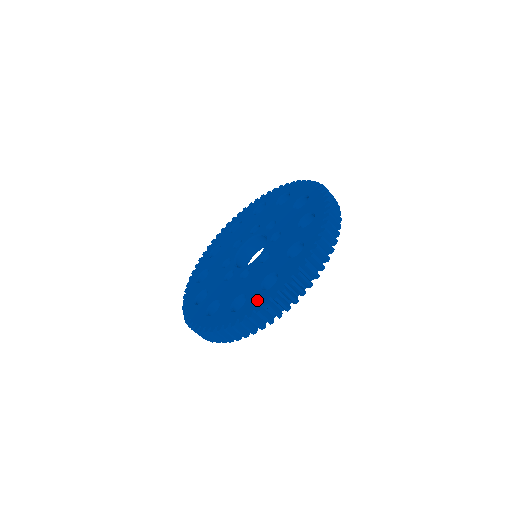
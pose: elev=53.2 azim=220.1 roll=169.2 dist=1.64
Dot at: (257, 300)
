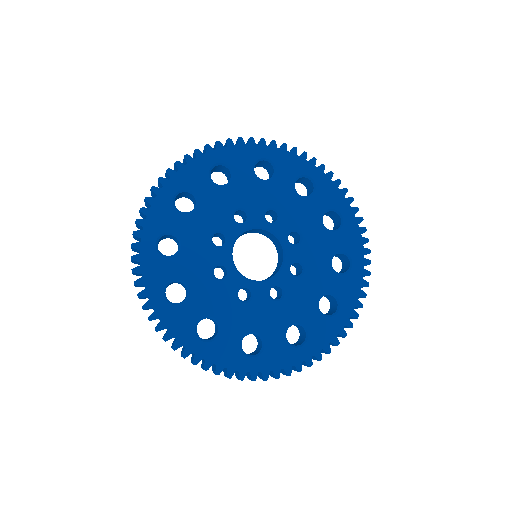
Dot at: (181, 327)
